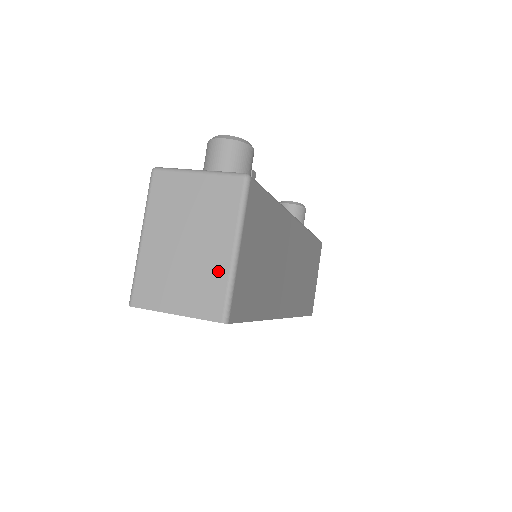
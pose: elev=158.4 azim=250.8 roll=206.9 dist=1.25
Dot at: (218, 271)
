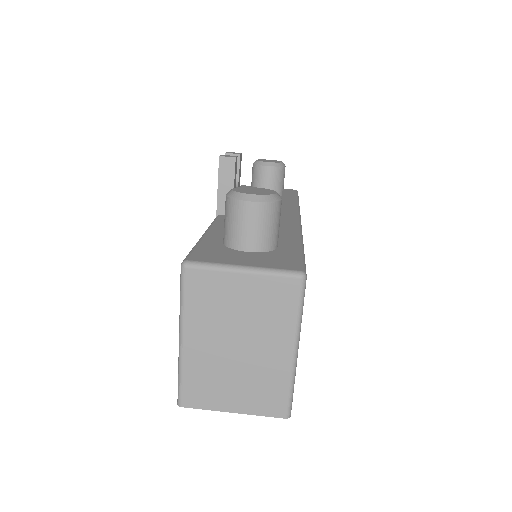
Dot at: (278, 373)
